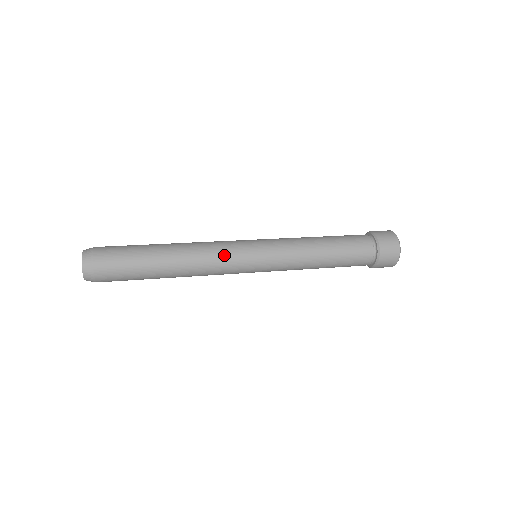
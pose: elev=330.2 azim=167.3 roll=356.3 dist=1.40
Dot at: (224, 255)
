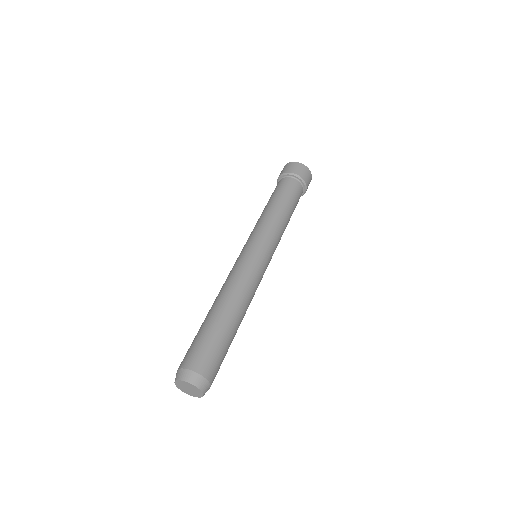
Dot at: (253, 274)
